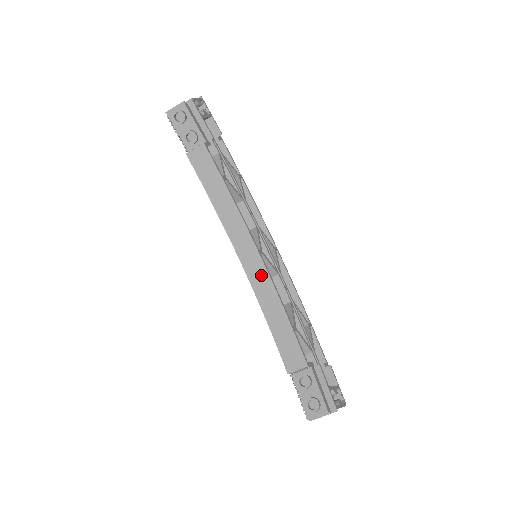
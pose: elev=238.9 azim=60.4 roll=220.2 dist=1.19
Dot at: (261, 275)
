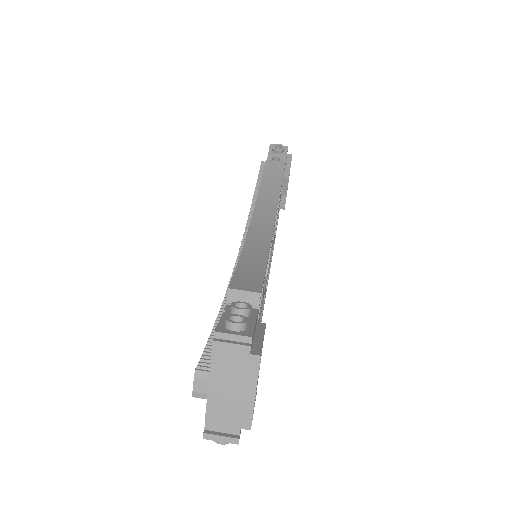
Dot at: (263, 235)
